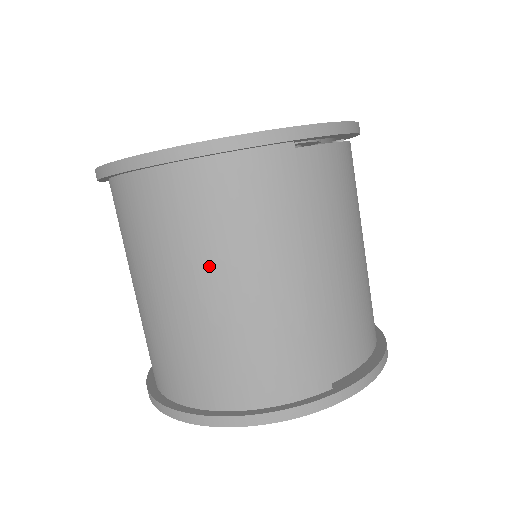
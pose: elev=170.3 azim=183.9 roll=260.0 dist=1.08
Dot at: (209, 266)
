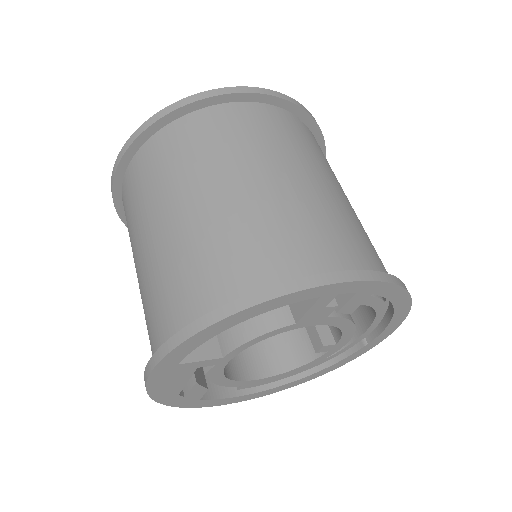
Dot at: (257, 162)
